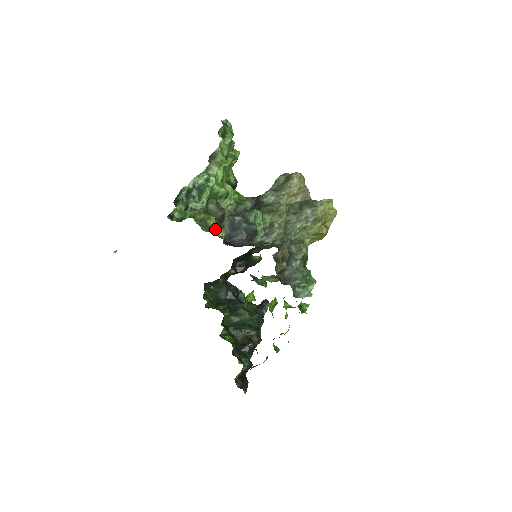
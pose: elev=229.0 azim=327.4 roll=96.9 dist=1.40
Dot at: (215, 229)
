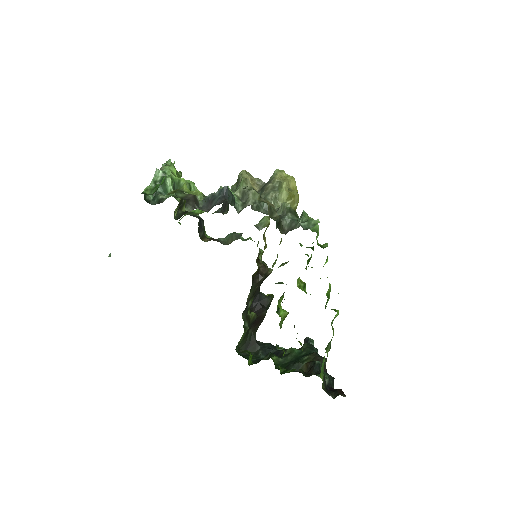
Dot at: (191, 193)
